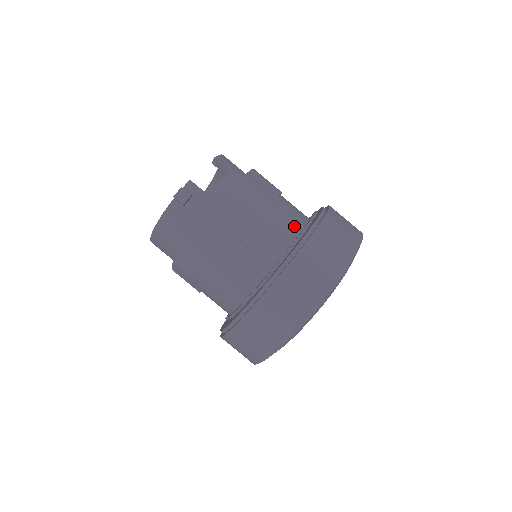
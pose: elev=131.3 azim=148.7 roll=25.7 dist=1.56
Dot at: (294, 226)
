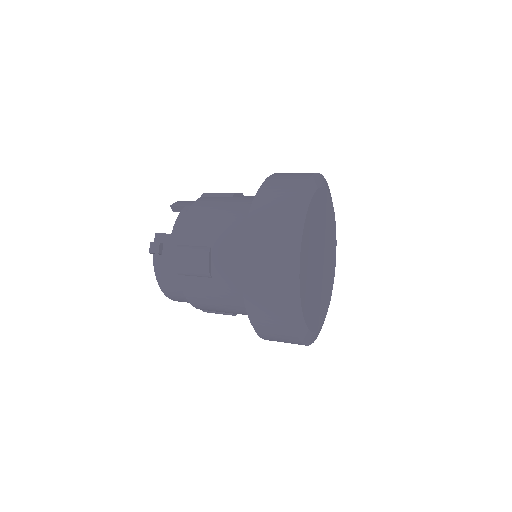
Dot at: (249, 208)
